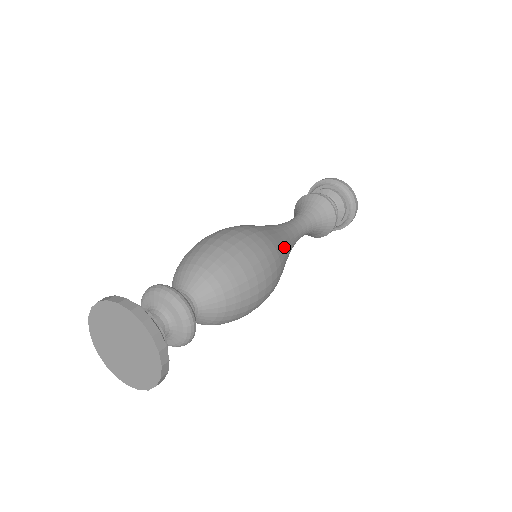
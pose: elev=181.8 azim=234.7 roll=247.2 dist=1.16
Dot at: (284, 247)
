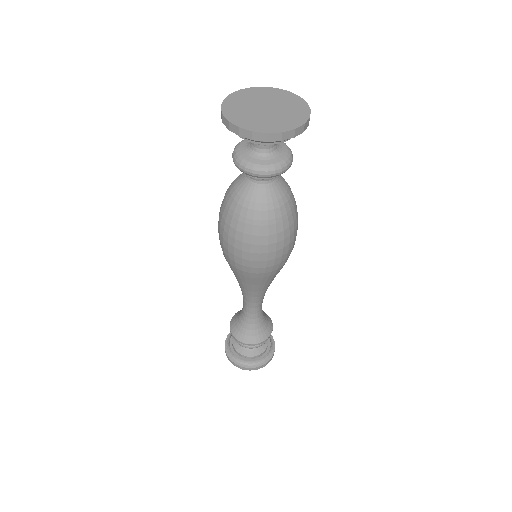
Dot at: occluded
